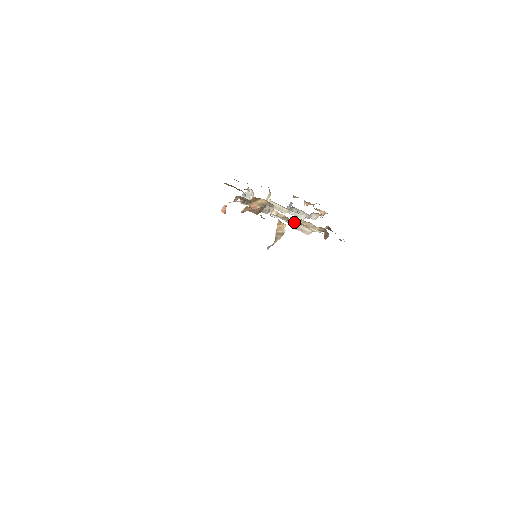
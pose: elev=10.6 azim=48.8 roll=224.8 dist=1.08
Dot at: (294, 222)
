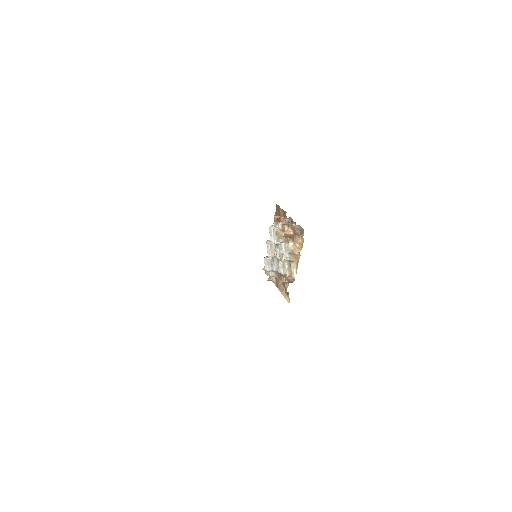
Dot at: (293, 258)
